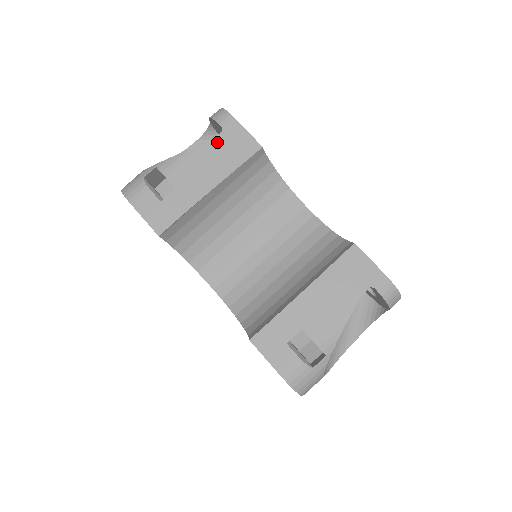
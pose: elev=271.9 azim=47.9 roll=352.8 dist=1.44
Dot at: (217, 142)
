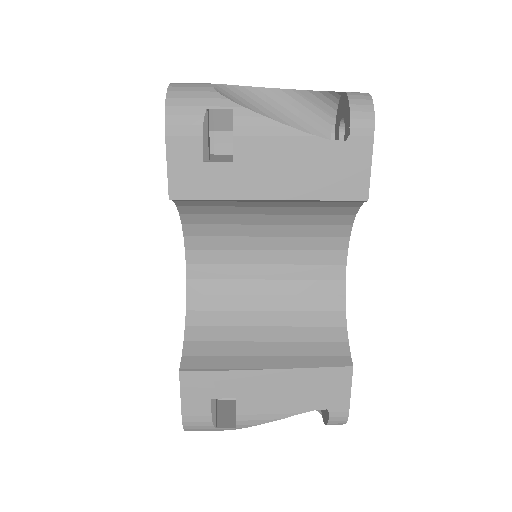
Dot at: (328, 148)
